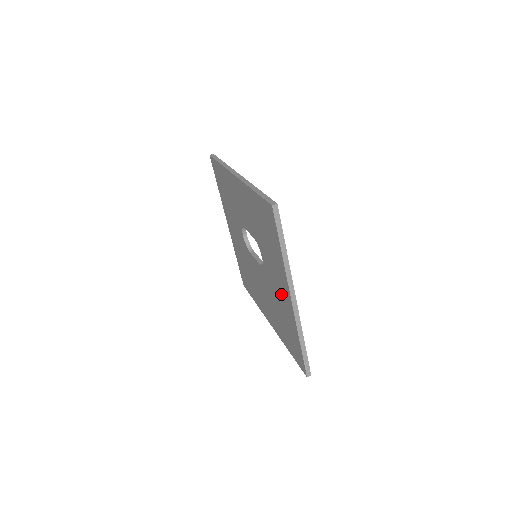
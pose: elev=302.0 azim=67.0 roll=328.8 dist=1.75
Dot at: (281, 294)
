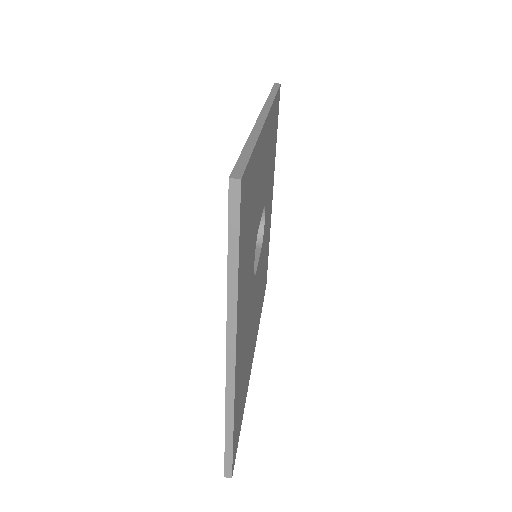
Dot at: occluded
